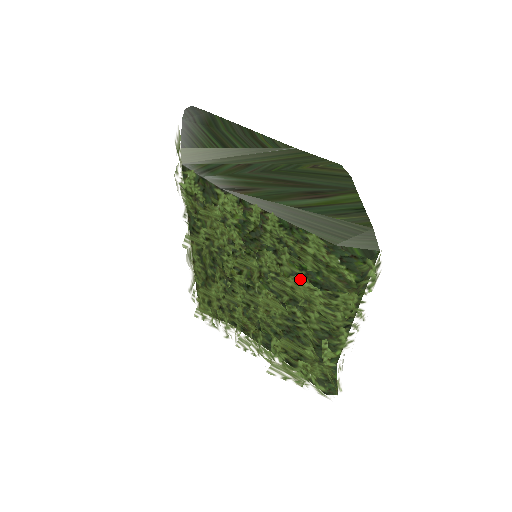
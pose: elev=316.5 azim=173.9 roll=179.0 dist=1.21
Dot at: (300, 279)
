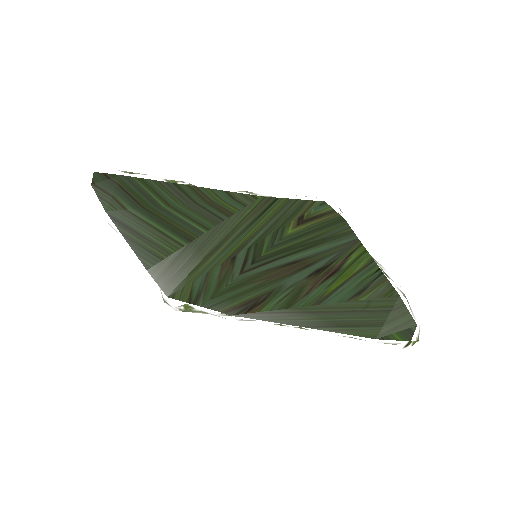
Dot at: occluded
